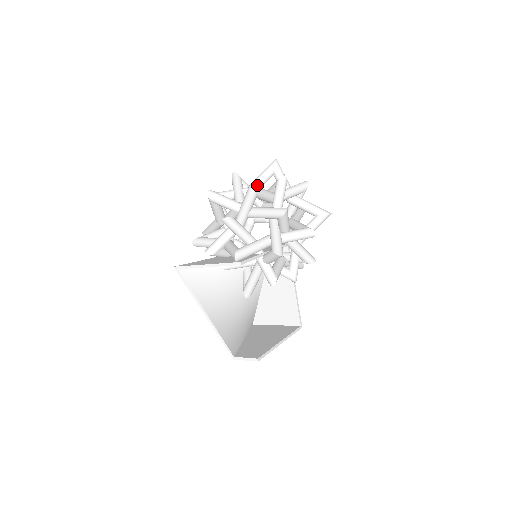
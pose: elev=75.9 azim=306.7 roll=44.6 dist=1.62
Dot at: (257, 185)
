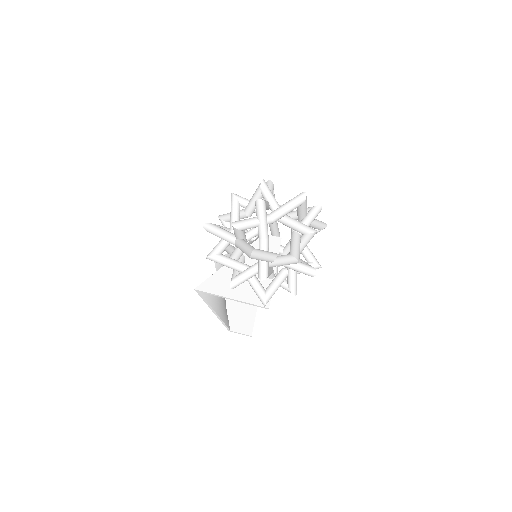
Dot at: occluded
